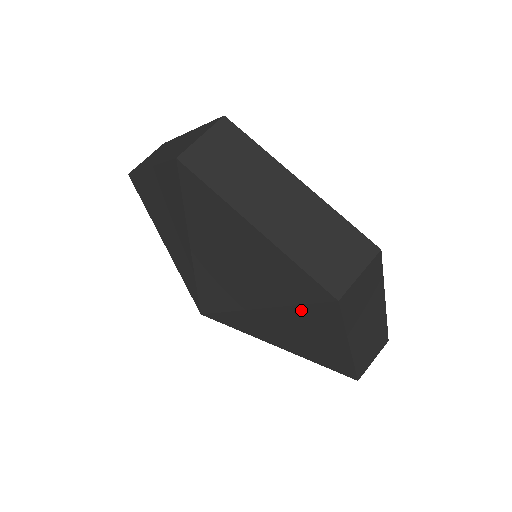
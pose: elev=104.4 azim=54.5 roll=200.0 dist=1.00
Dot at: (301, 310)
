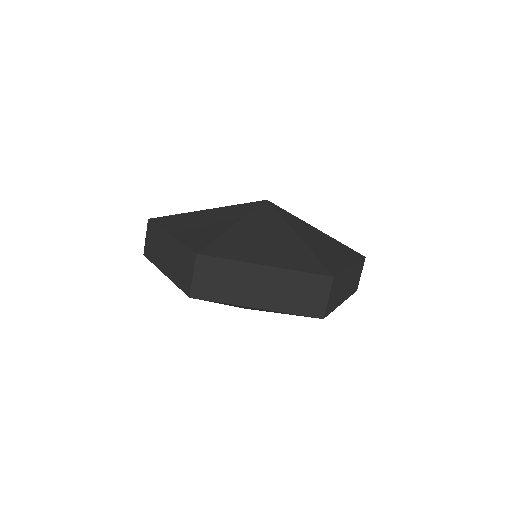
Dot at: occluded
